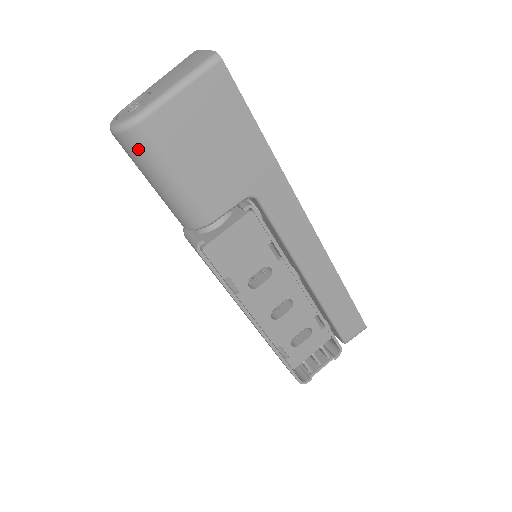
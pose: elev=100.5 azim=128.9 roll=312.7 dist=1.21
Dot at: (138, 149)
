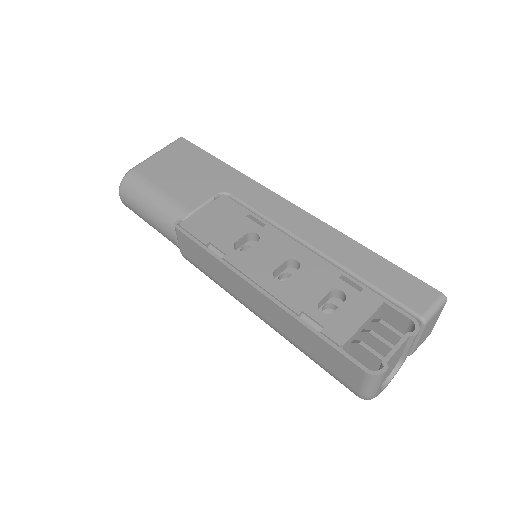
Dot at: (131, 188)
